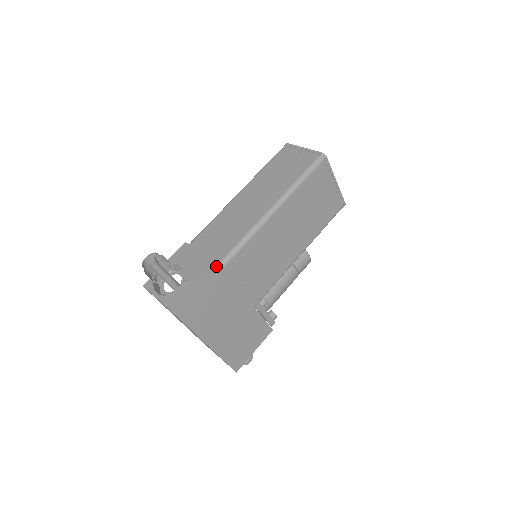
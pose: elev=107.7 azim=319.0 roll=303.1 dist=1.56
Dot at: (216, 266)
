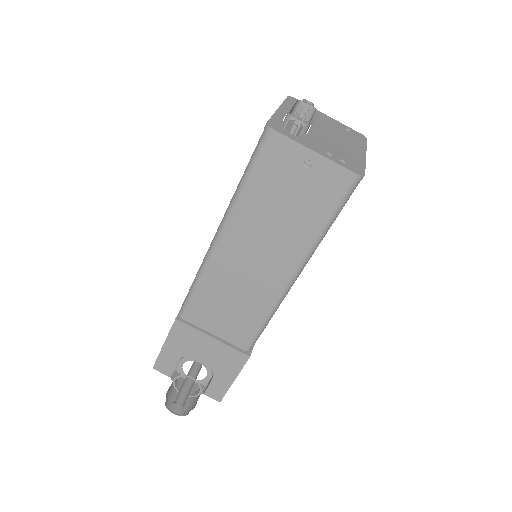
Dot at: (246, 359)
